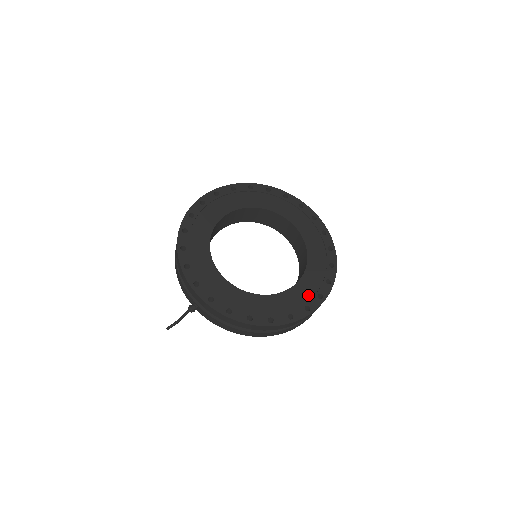
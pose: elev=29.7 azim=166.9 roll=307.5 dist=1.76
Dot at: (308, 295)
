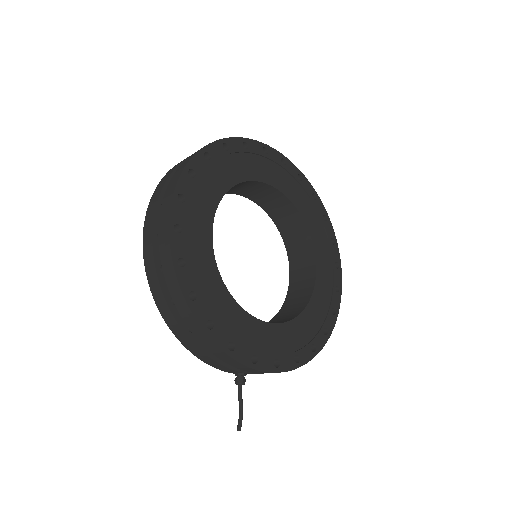
Dot at: (329, 272)
